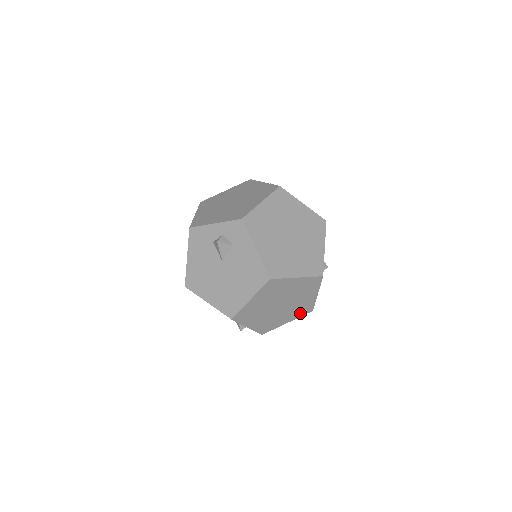
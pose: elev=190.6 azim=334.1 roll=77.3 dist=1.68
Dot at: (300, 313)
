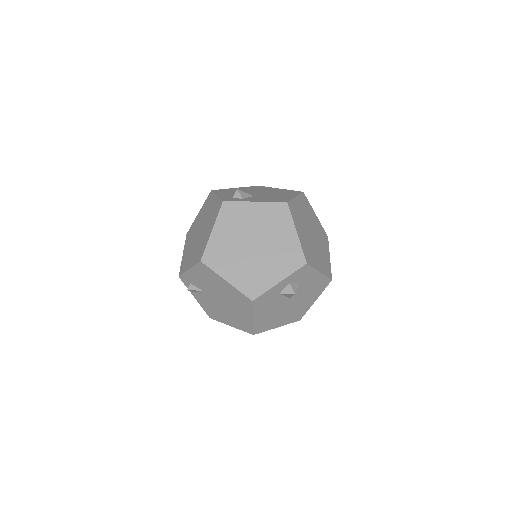
Dot at: occluded
